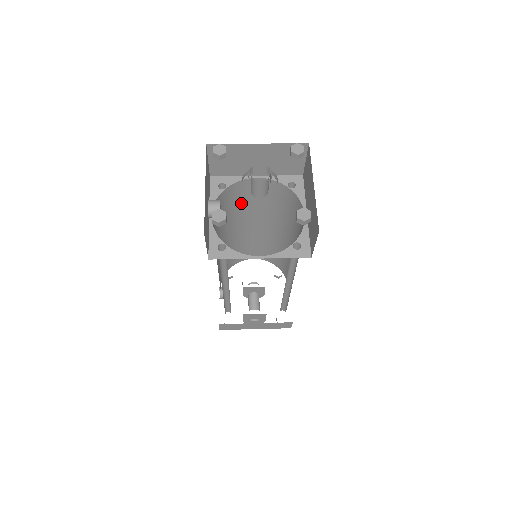
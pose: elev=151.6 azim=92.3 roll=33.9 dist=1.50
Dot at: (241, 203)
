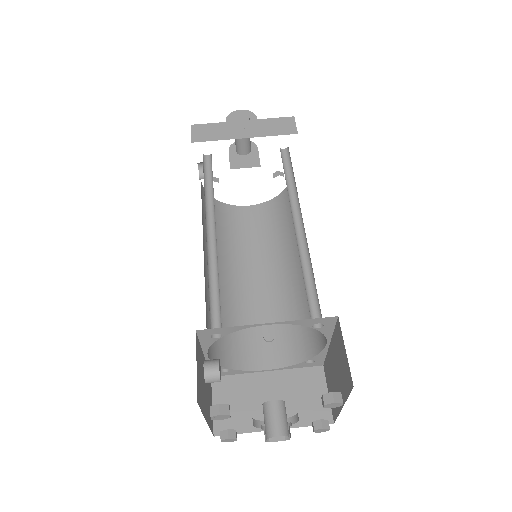
Dot at: occluded
